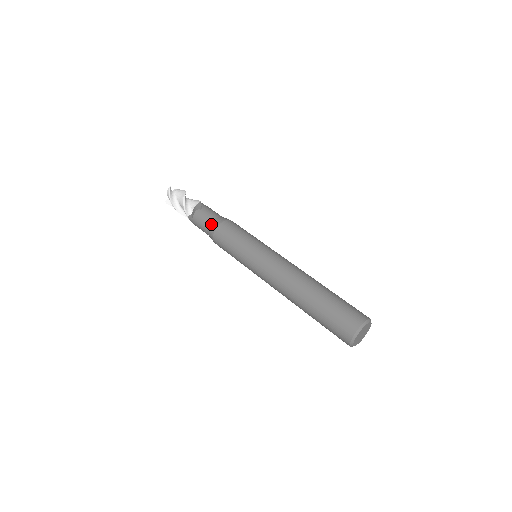
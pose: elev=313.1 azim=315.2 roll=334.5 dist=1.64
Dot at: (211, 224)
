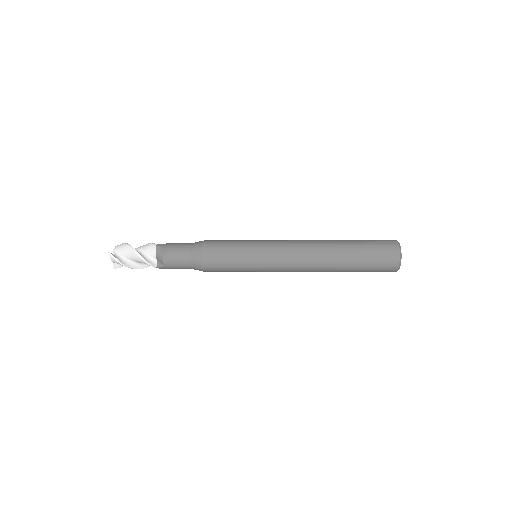
Dot at: occluded
